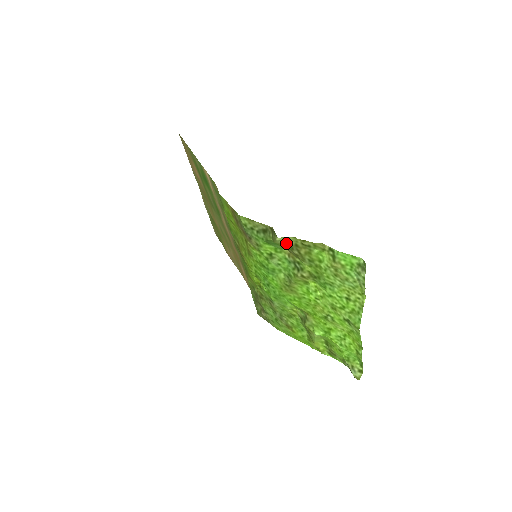
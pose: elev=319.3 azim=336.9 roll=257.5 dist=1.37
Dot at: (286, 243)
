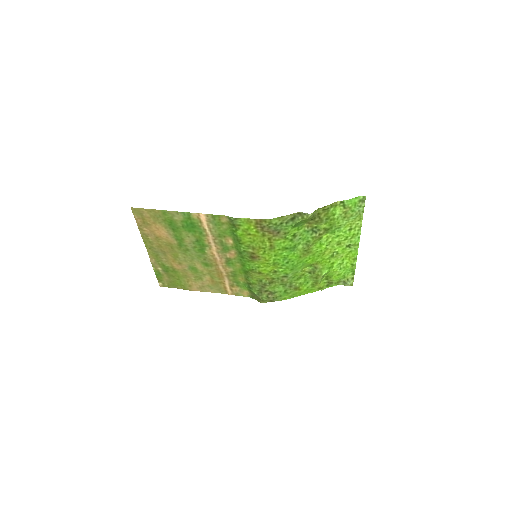
Dot at: (313, 216)
